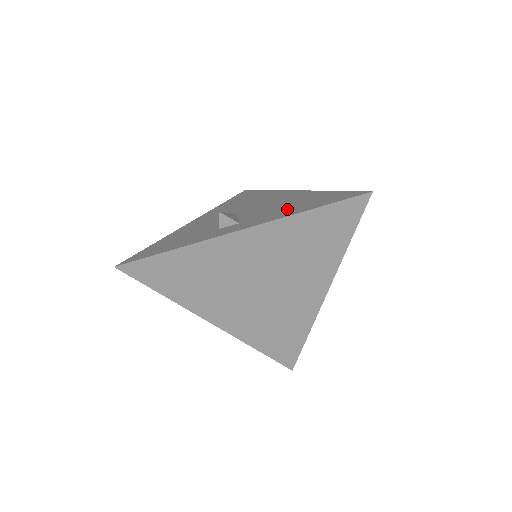
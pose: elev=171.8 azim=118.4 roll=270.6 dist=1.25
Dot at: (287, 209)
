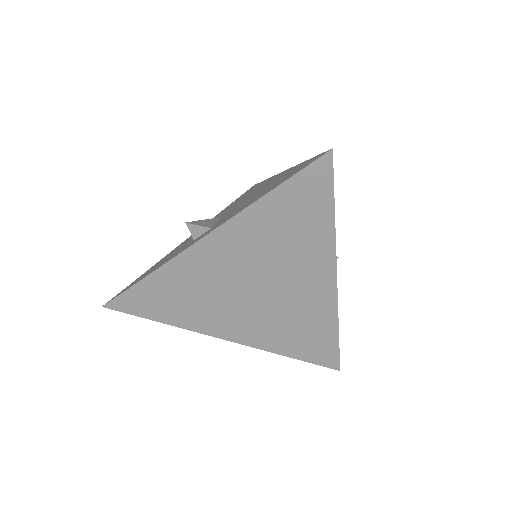
Dot at: (254, 198)
